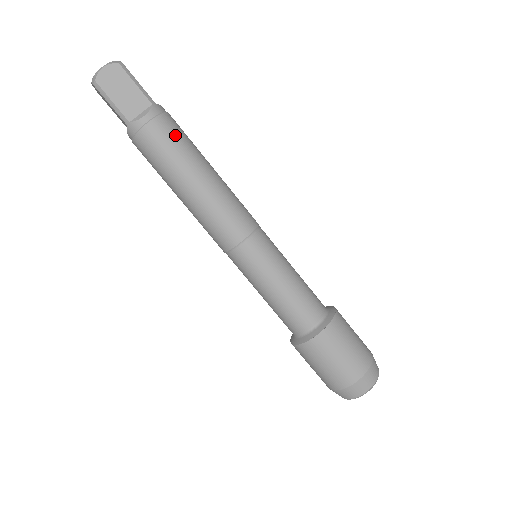
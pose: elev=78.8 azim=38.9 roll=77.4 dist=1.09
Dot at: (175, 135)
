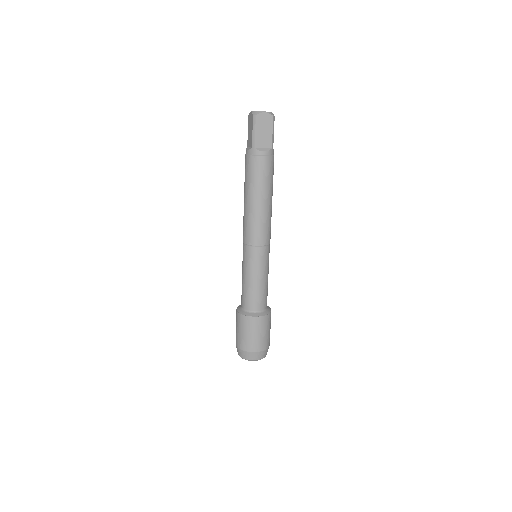
Dot at: (270, 171)
